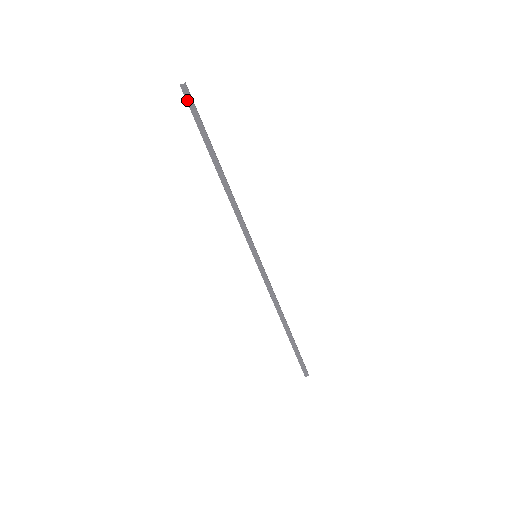
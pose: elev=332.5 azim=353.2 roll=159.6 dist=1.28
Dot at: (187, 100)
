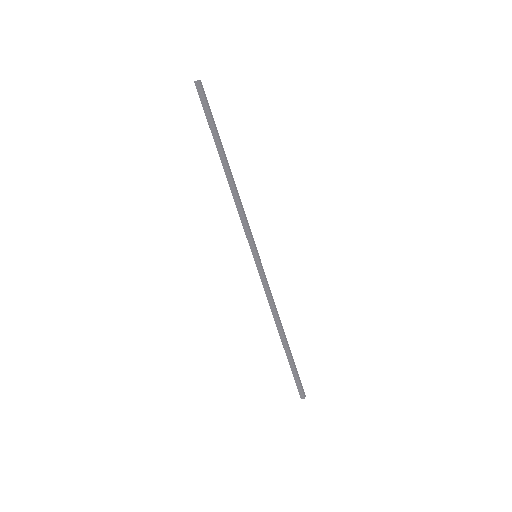
Dot at: (199, 95)
